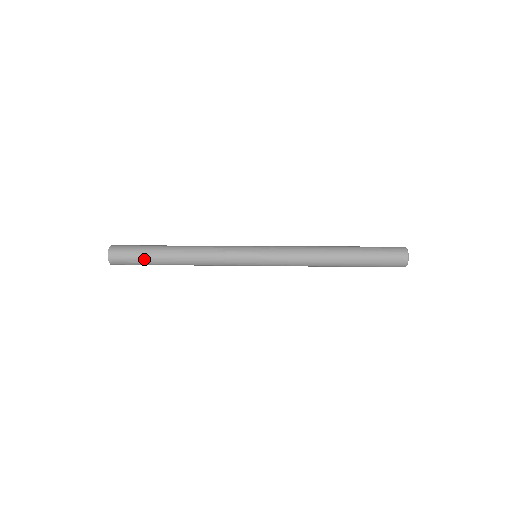
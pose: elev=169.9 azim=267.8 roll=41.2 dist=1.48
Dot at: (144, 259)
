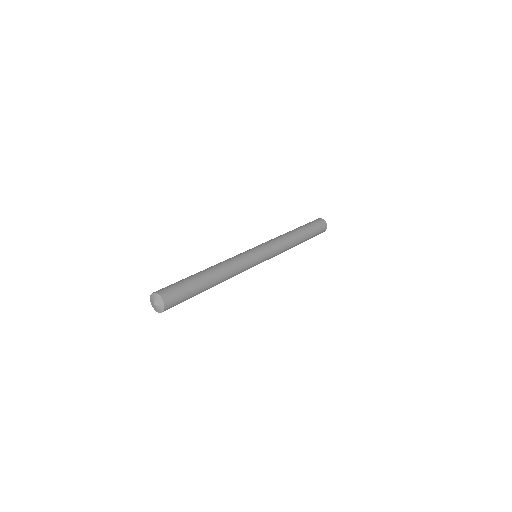
Dot at: occluded
